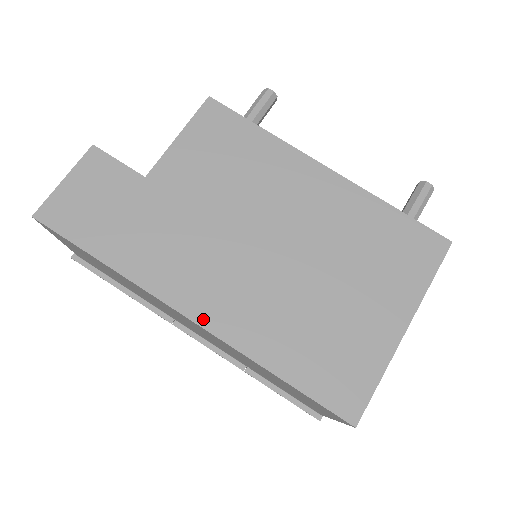
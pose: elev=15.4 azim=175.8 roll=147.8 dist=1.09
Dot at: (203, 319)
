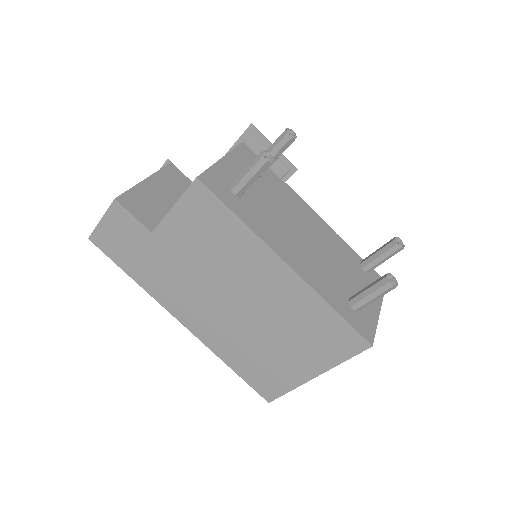
Dot at: (189, 327)
